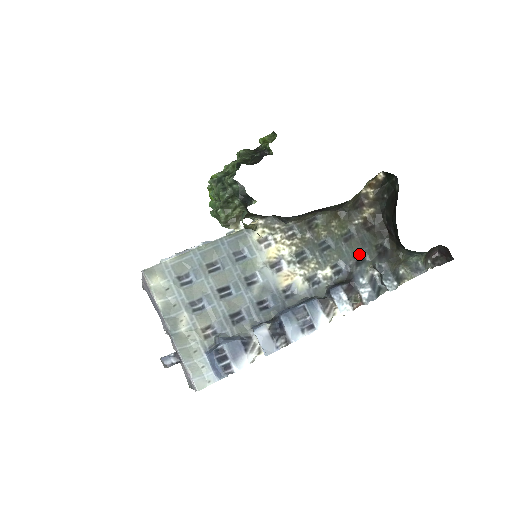
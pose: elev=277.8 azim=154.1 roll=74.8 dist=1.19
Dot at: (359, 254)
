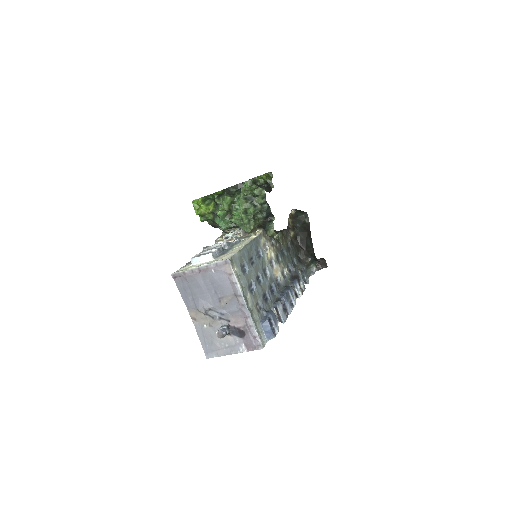
Dot at: (292, 260)
